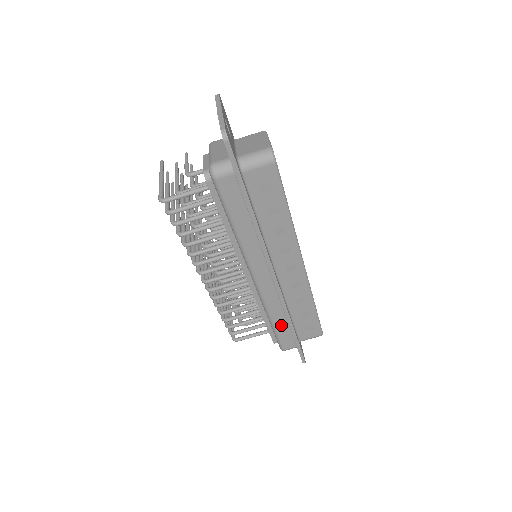
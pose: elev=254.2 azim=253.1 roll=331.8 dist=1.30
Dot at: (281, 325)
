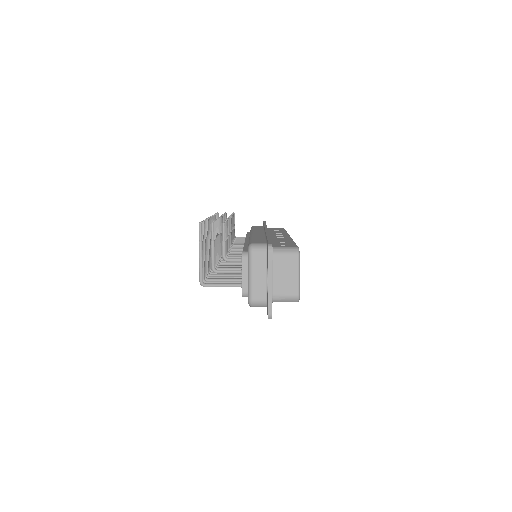
Dot at: occluded
